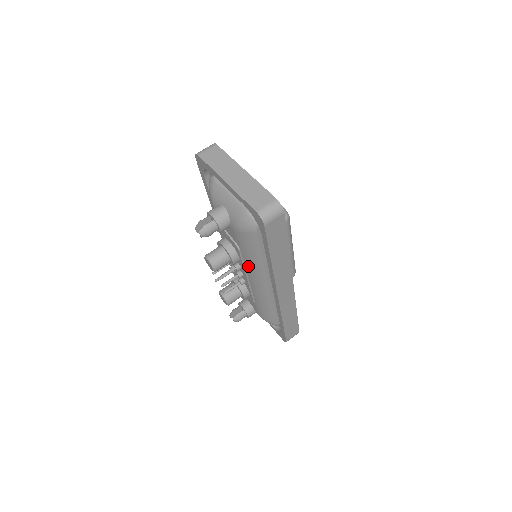
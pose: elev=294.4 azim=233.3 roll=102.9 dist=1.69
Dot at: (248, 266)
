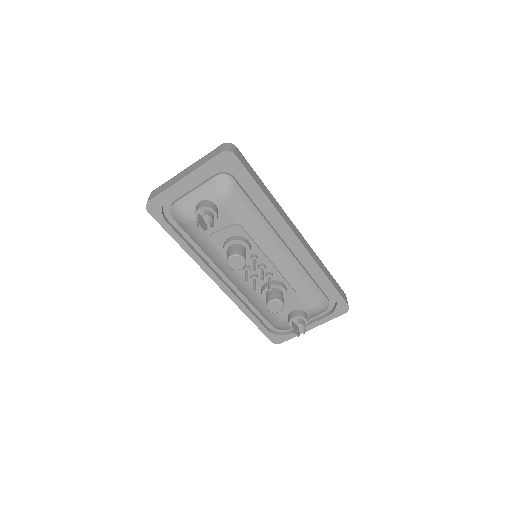
Dot at: (259, 240)
